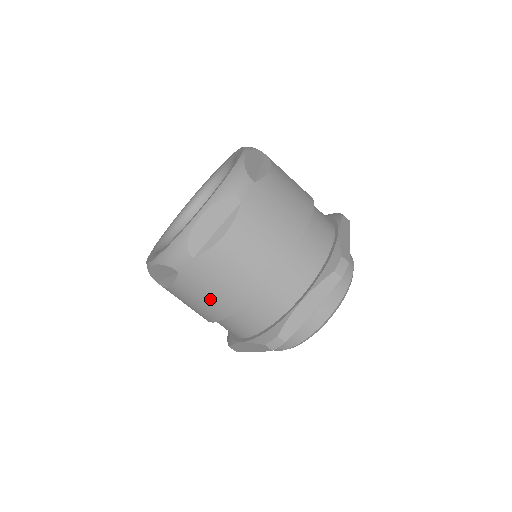
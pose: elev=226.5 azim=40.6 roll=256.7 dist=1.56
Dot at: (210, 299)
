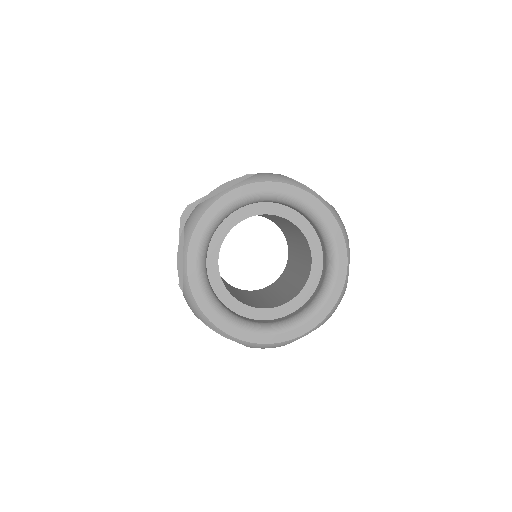
Dot at: occluded
